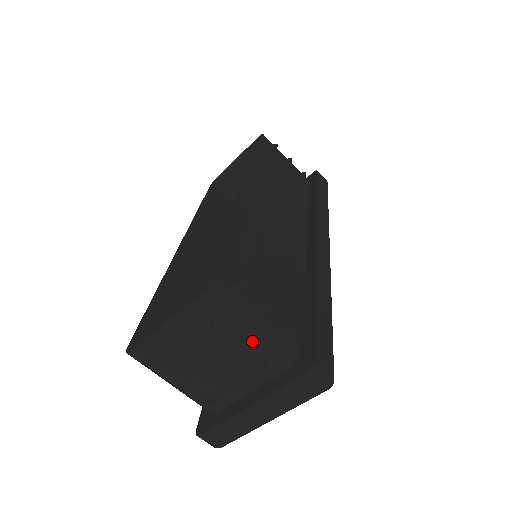
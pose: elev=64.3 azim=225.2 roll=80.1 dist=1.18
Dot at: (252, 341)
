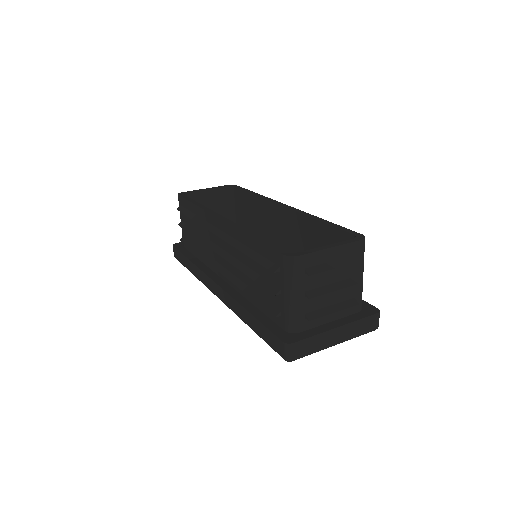
Dot at: (359, 283)
